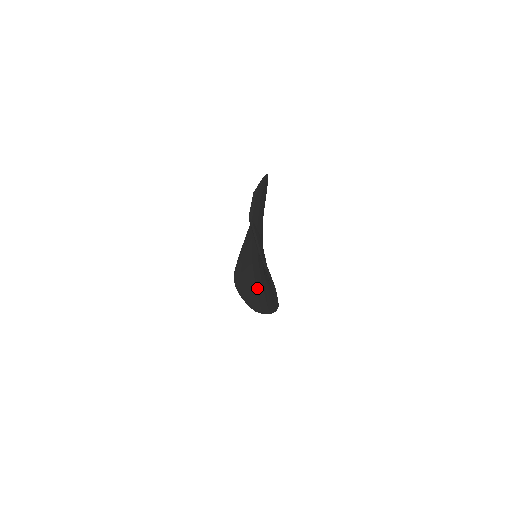
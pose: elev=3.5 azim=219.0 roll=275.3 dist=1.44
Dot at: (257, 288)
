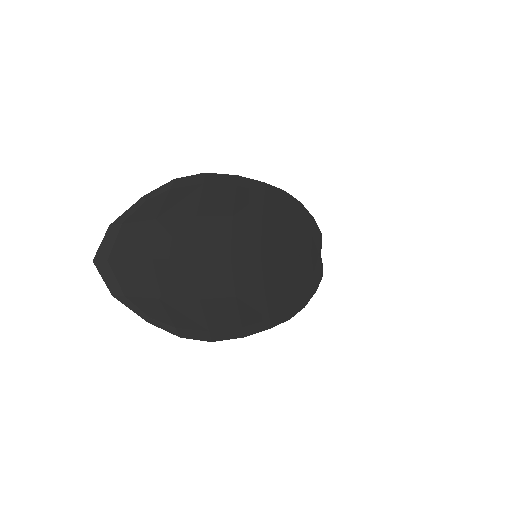
Dot at: occluded
